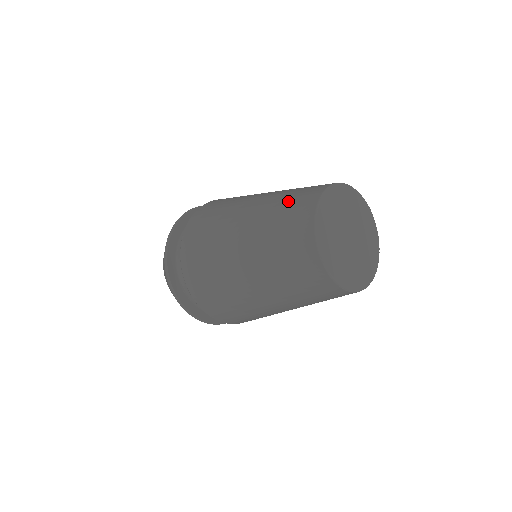
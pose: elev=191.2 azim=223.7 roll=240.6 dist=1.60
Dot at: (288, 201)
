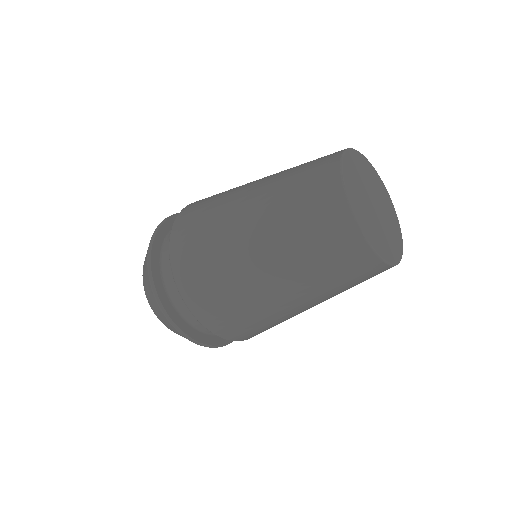
Dot at: occluded
